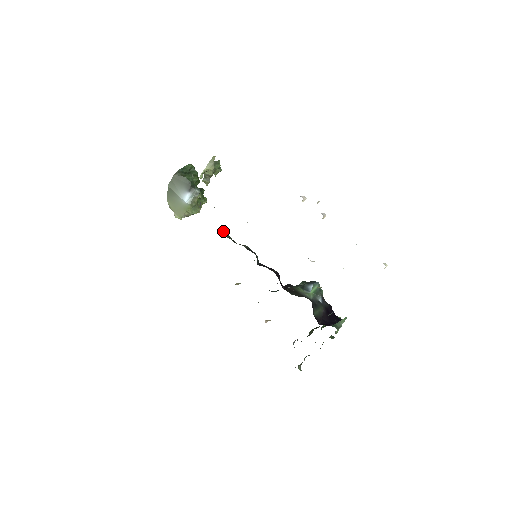
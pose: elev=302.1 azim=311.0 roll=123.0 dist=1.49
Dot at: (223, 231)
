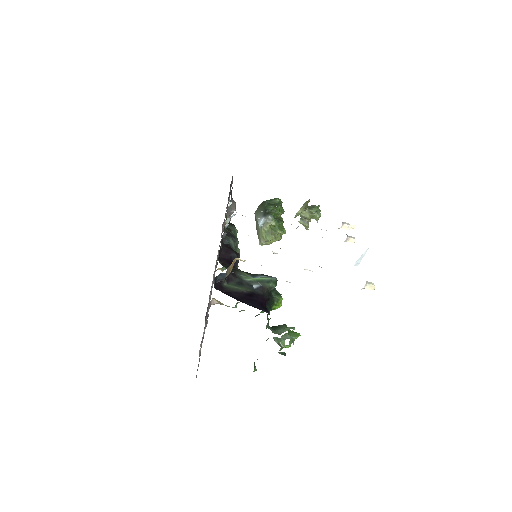
Dot at: (229, 223)
